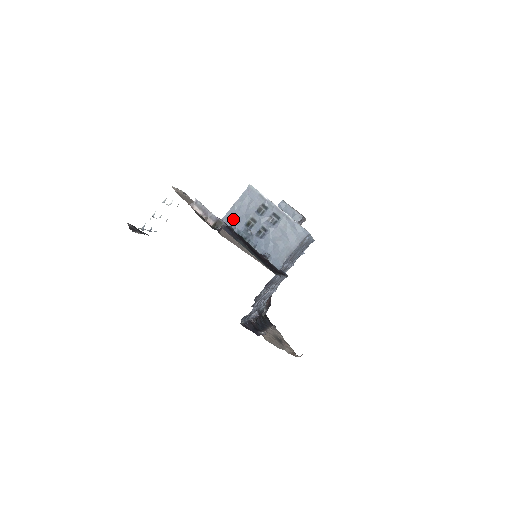
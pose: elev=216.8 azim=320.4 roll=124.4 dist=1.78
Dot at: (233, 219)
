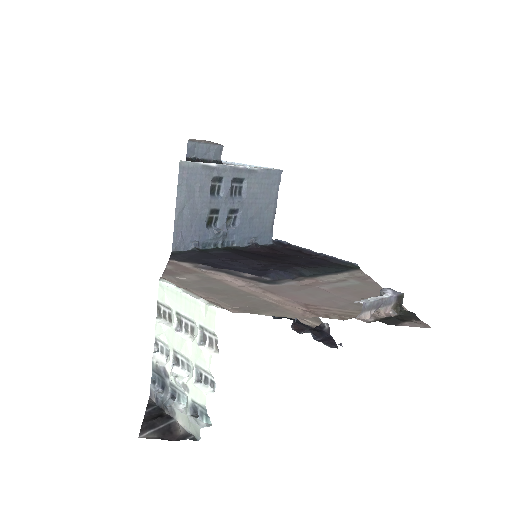
Dot at: (187, 235)
